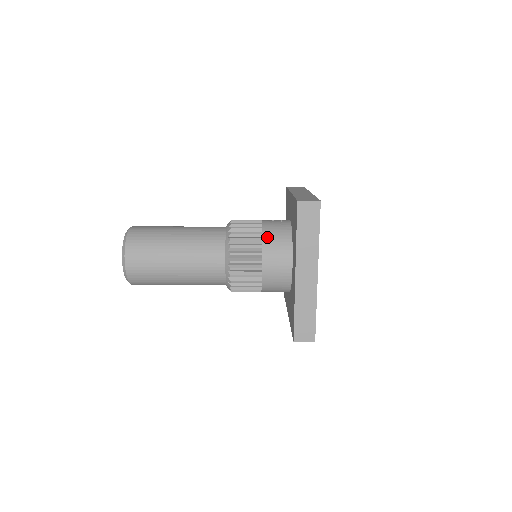
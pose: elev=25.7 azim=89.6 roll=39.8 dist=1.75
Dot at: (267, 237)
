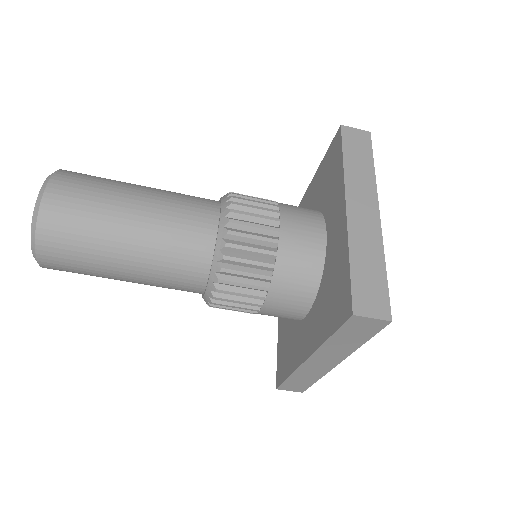
Dot at: (284, 204)
